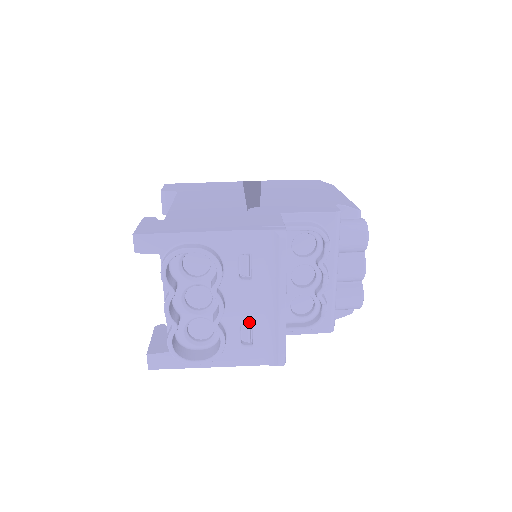
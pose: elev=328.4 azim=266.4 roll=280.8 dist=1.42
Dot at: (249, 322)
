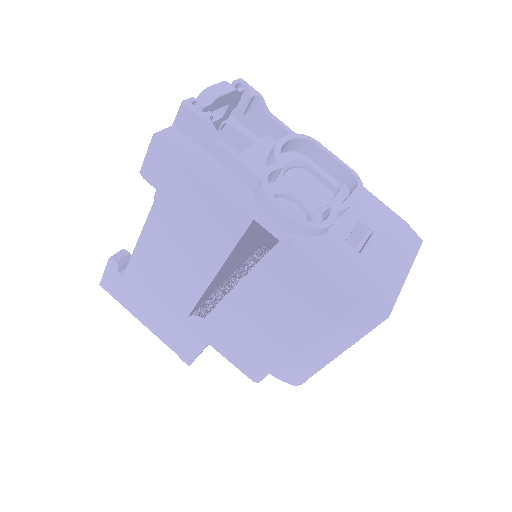
Dot at: occluded
